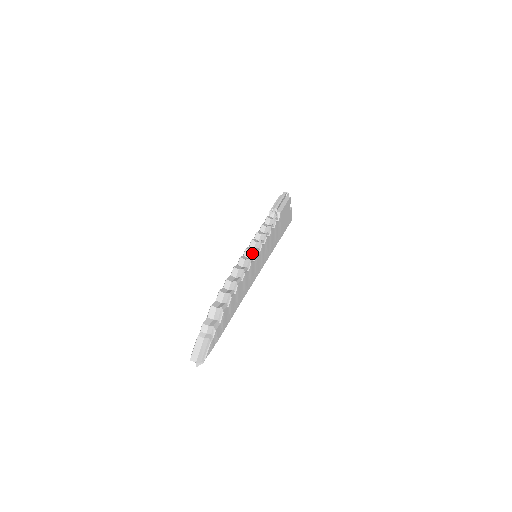
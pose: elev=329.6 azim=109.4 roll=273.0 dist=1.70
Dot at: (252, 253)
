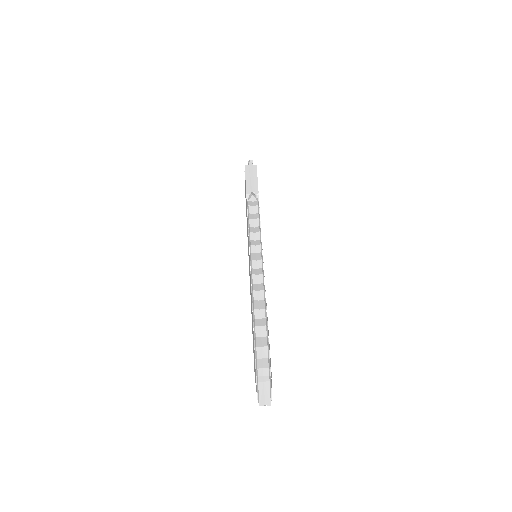
Dot at: (260, 263)
